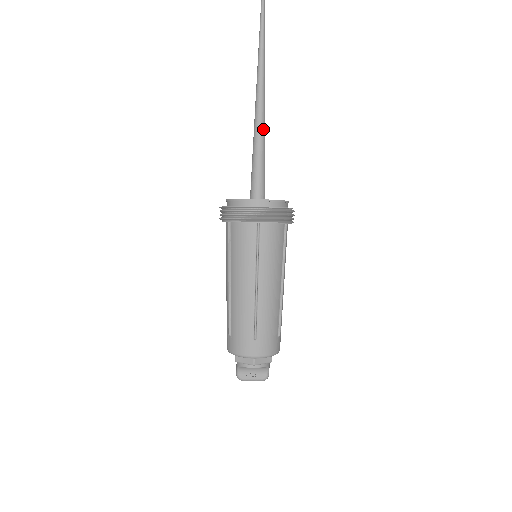
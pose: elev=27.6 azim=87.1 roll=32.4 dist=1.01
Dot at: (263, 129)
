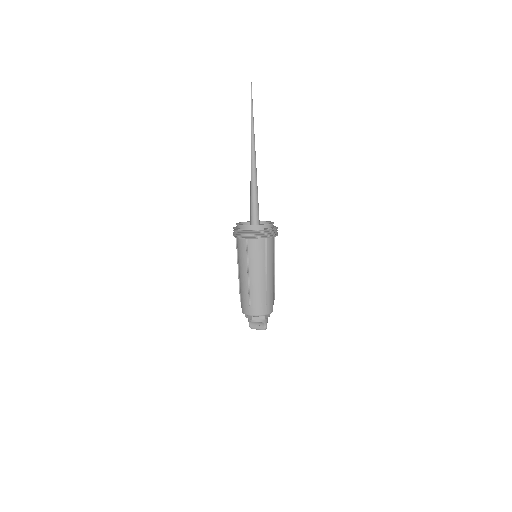
Dot at: (255, 180)
